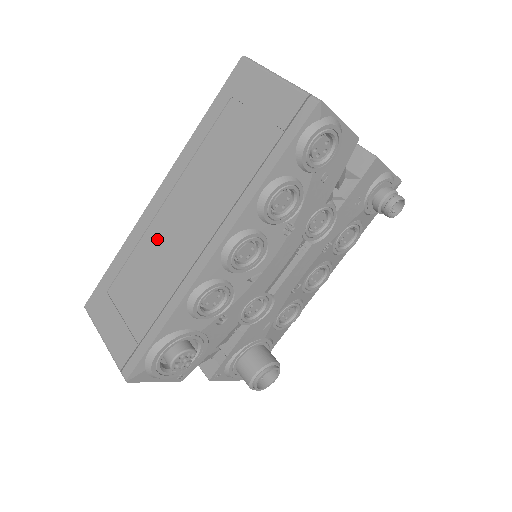
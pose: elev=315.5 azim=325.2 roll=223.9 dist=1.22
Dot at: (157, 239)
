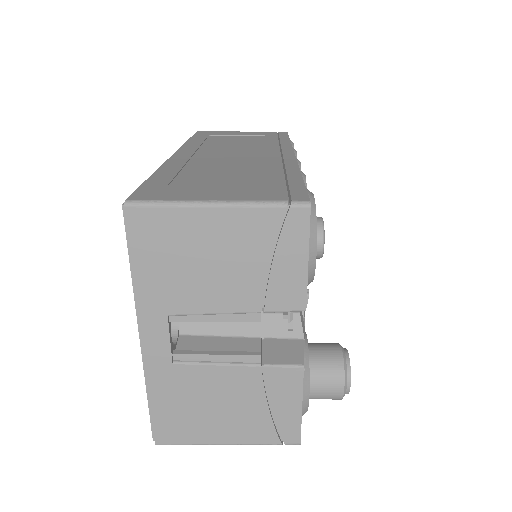
Dot at: (212, 162)
